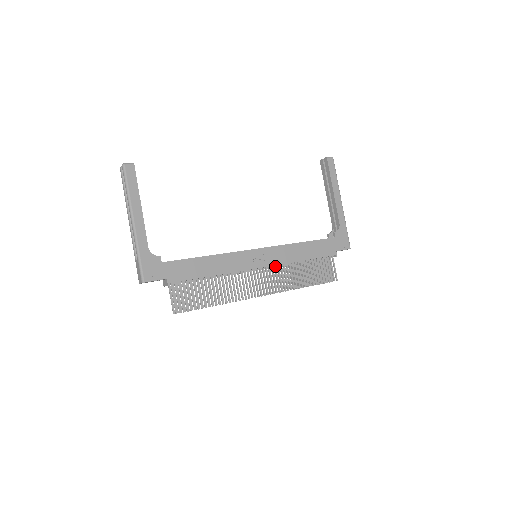
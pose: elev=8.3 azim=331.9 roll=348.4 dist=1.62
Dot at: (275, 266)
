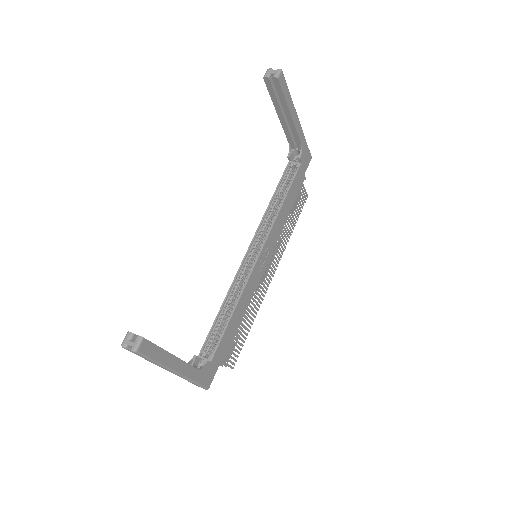
Dot at: (272, 247)
